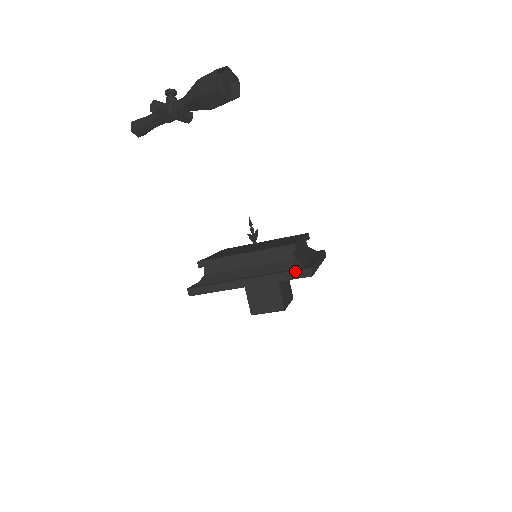
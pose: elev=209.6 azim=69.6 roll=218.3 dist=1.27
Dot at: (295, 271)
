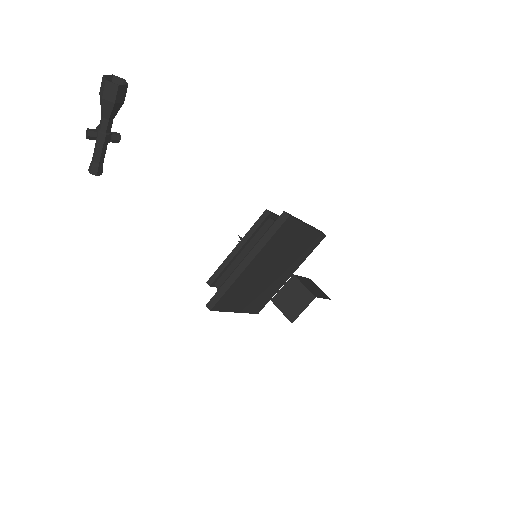
Dot at: (274, 223)
